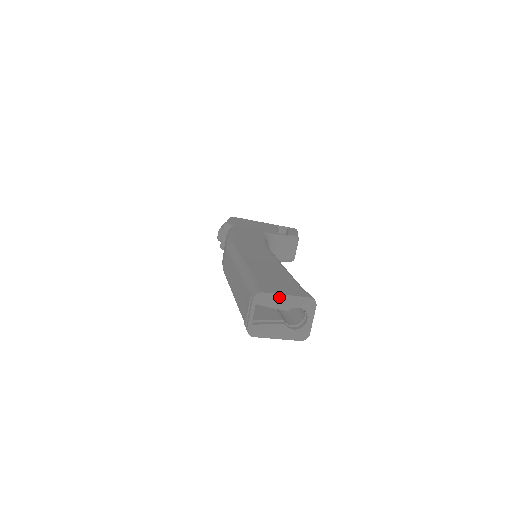
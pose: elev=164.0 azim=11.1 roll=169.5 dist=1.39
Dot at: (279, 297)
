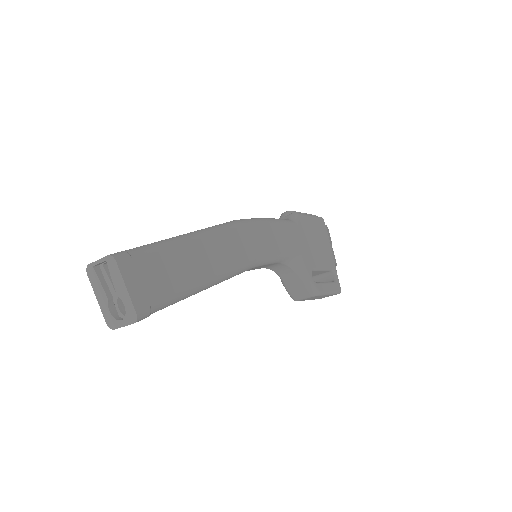
Dot at: (121, 280)
